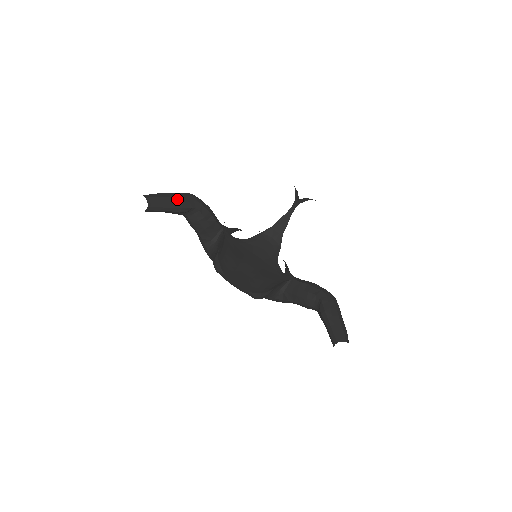
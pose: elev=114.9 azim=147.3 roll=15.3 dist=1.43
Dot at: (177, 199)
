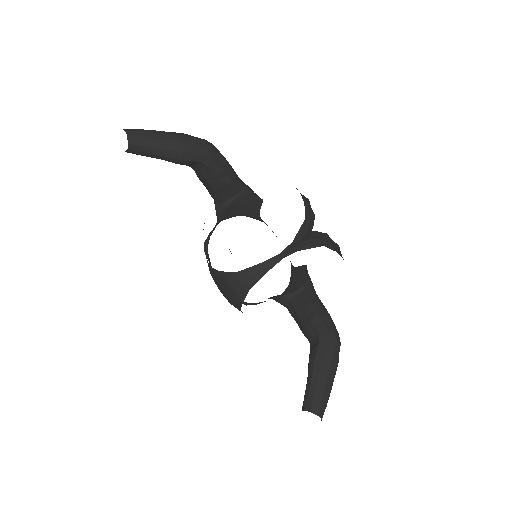
Dot at: (176, 146)
